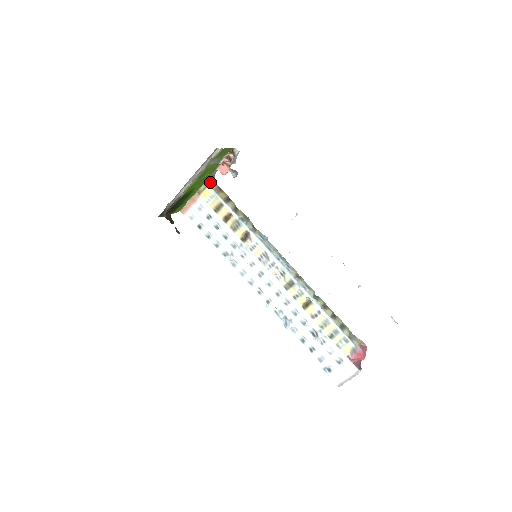
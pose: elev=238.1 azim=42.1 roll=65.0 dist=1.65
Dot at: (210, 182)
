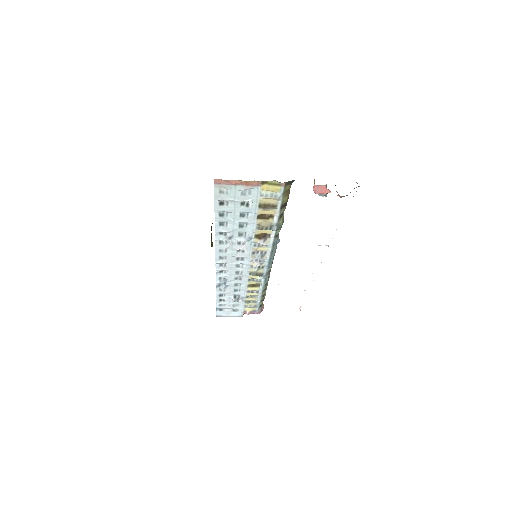
Dot at: (290, 183)
